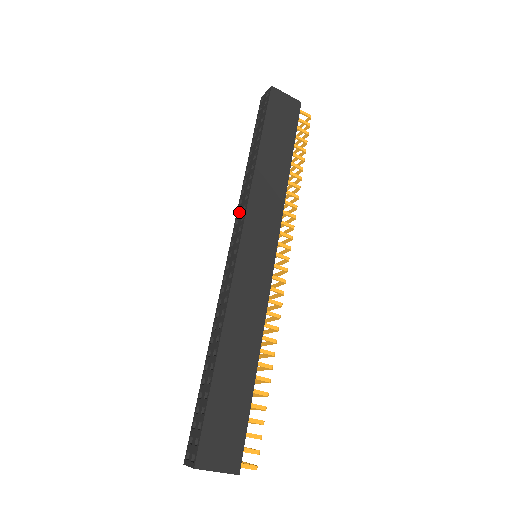
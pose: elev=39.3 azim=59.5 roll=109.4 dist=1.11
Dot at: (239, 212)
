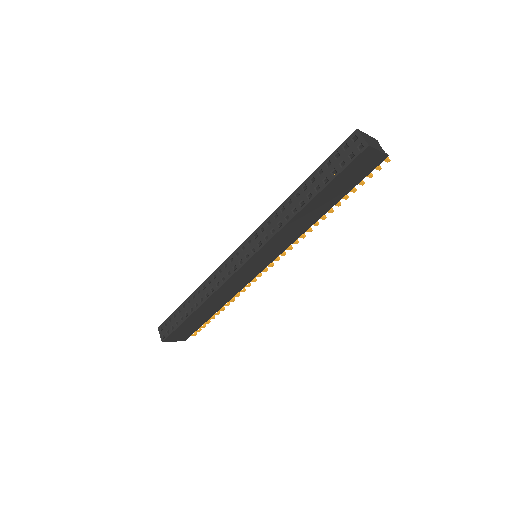
Dot at: (262, 228)
